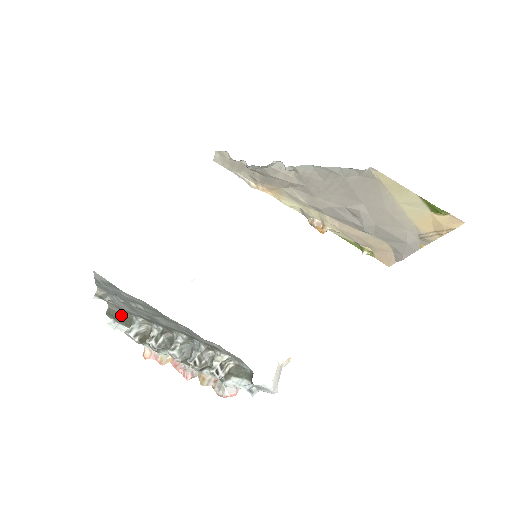
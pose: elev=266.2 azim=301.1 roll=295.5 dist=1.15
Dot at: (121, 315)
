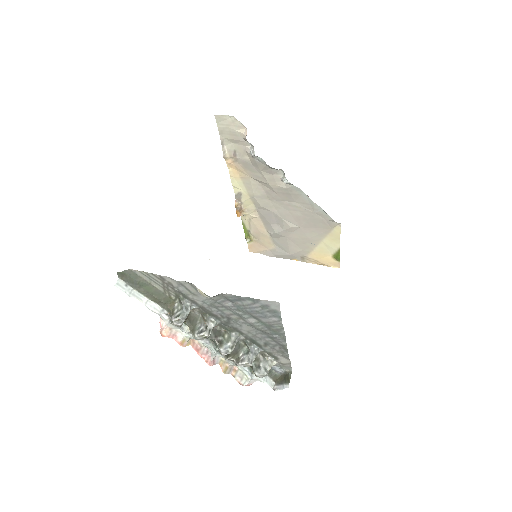
Dot at: (147, 284)
